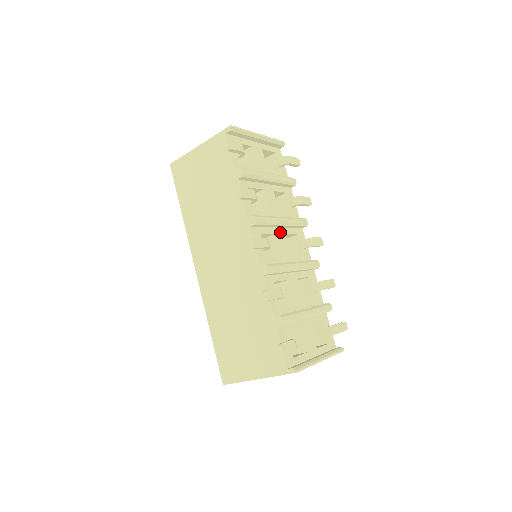
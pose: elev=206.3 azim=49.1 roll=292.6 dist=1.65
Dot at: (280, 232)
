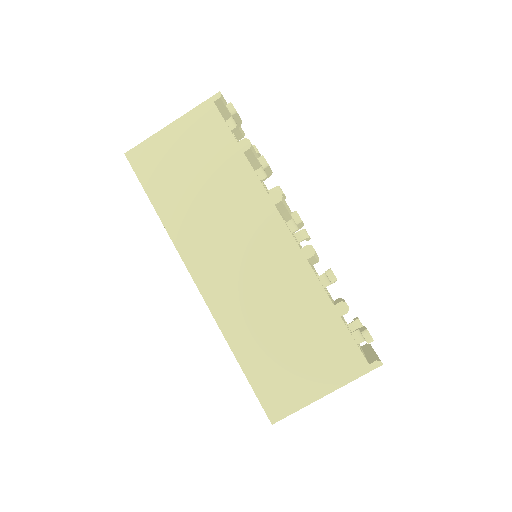
Dot at: occluded
